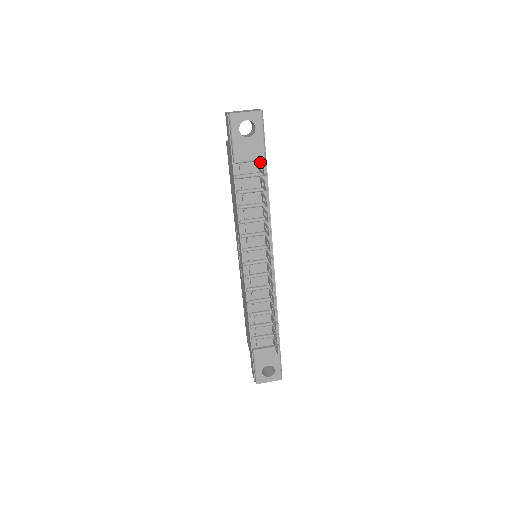
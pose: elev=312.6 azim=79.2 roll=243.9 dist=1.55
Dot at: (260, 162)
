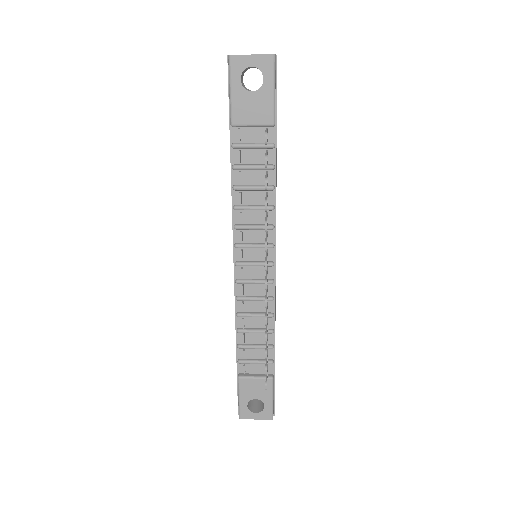
Dot at: (266, 128)
